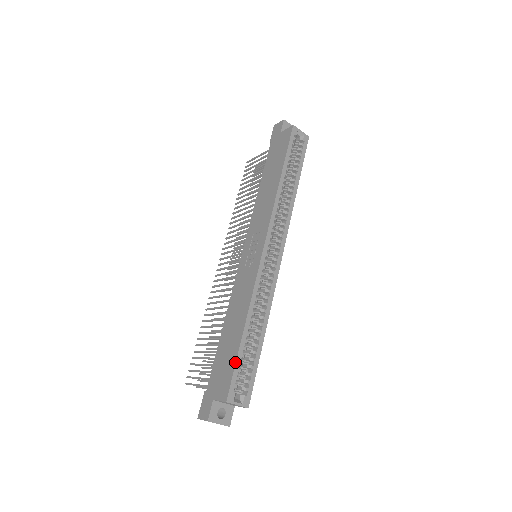
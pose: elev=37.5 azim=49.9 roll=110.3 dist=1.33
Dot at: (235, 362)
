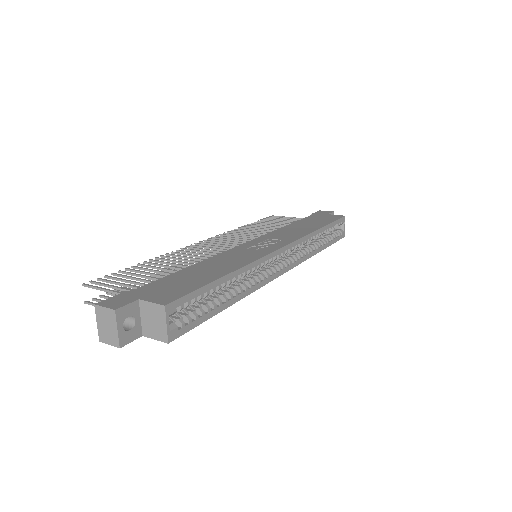
Dot at: (201, 287)
